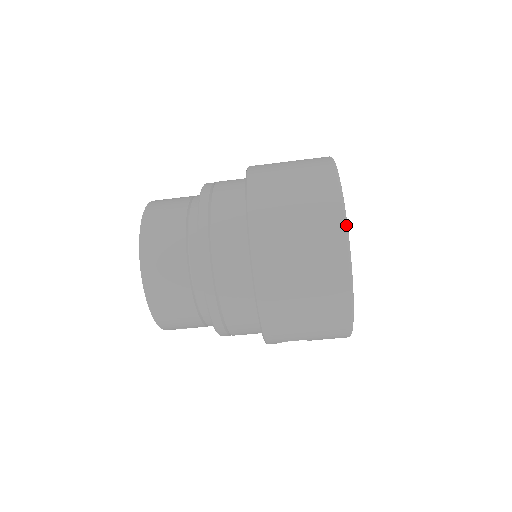
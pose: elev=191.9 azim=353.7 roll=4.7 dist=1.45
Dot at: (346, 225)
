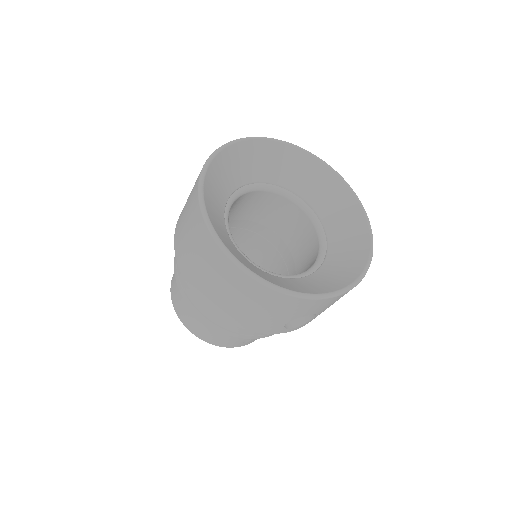
Dot at: (204, 219)
